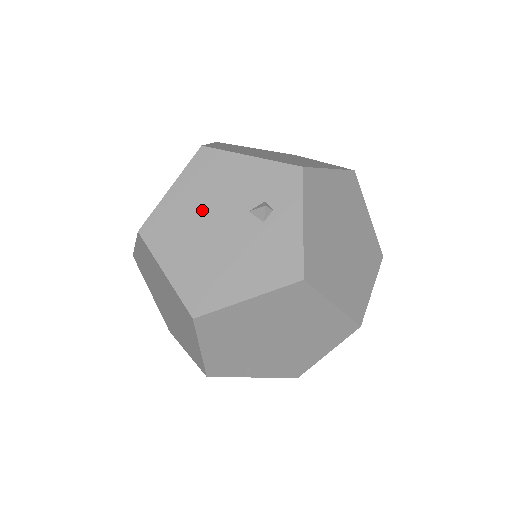
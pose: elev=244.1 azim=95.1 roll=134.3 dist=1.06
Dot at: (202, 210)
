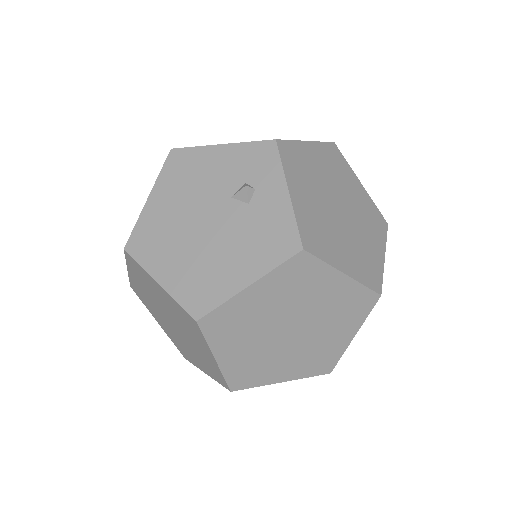
Dot at: (184, 210)
